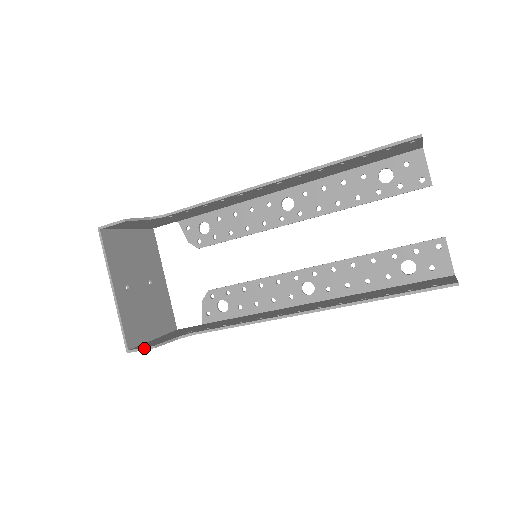
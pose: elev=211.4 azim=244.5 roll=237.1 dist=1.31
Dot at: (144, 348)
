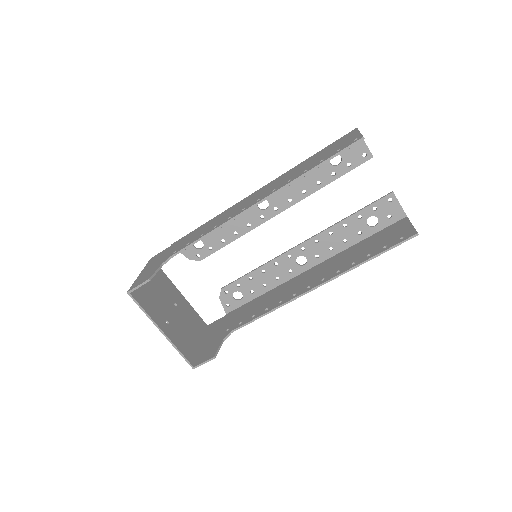
Dot at: (206, 361)
